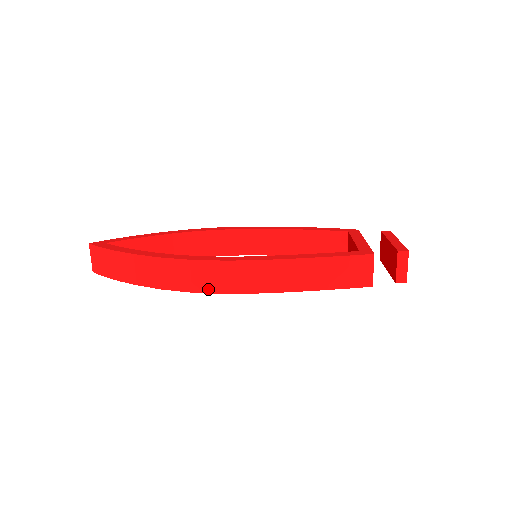
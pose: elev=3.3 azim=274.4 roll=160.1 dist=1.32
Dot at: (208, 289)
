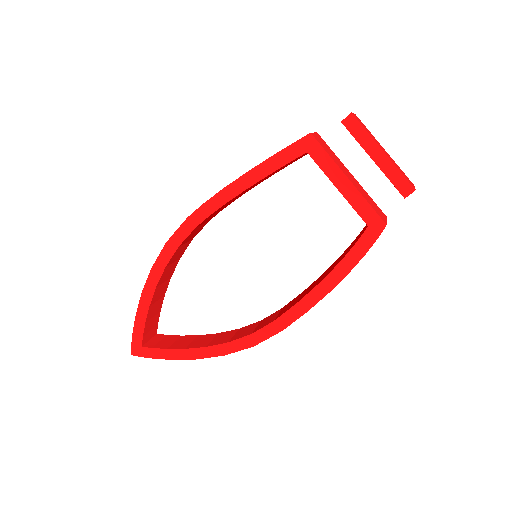
Dot at: (178, 230)
